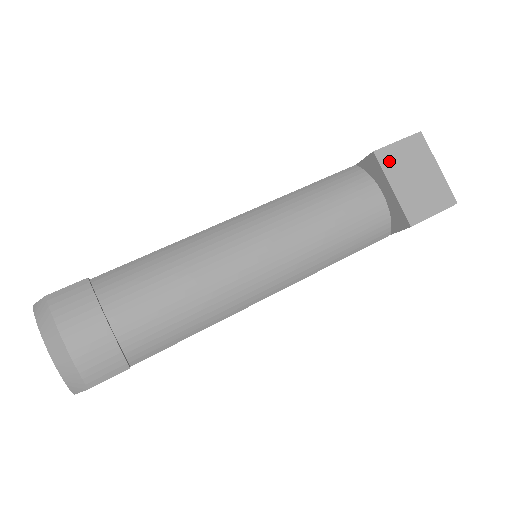
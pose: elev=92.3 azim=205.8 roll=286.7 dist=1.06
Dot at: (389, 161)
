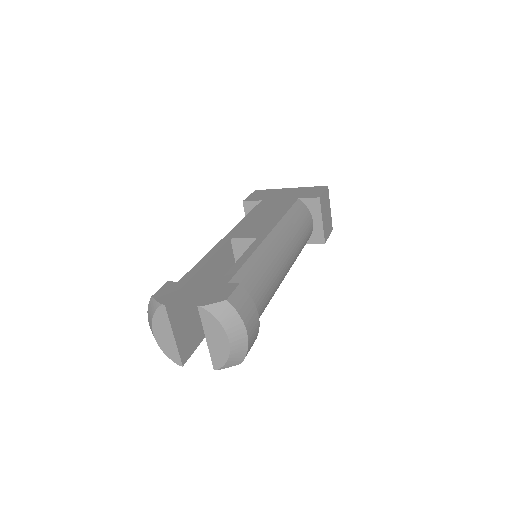
Dot at: (322, 204)
